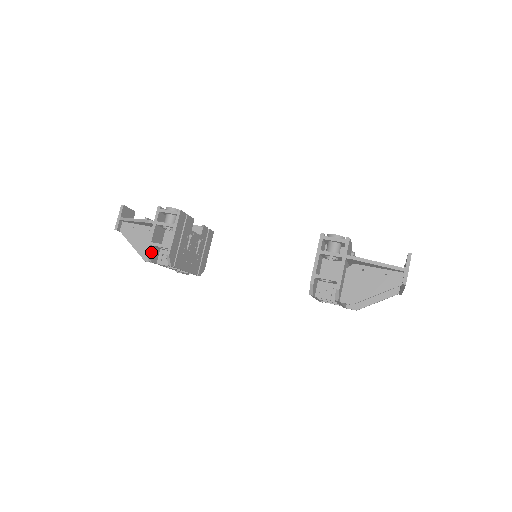
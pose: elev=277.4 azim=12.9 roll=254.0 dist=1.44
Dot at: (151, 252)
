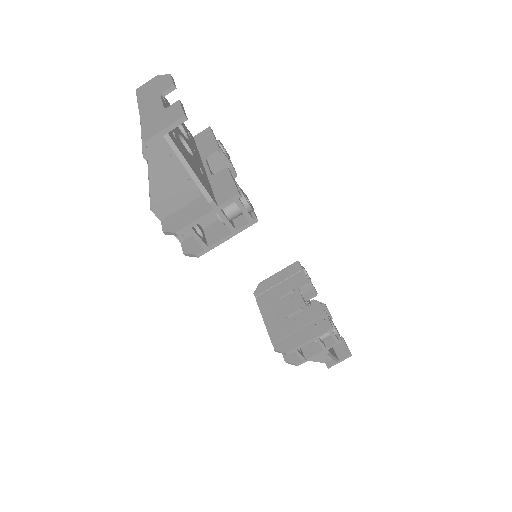
Dot at: (178, 230)
